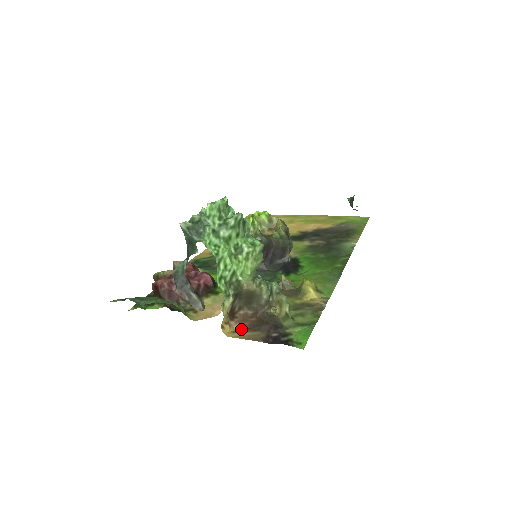
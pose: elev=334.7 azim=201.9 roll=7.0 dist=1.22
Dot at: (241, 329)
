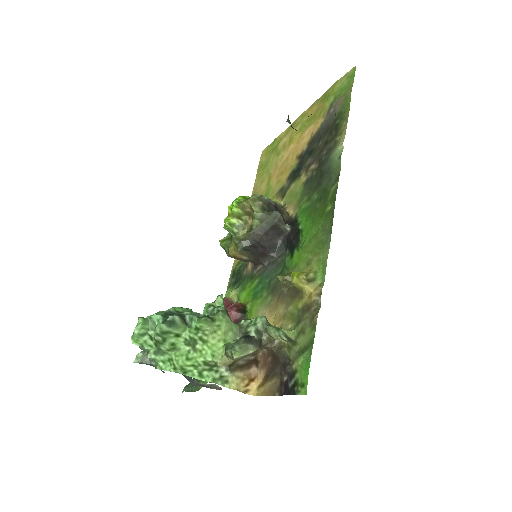
Dot at: (264, 378)
